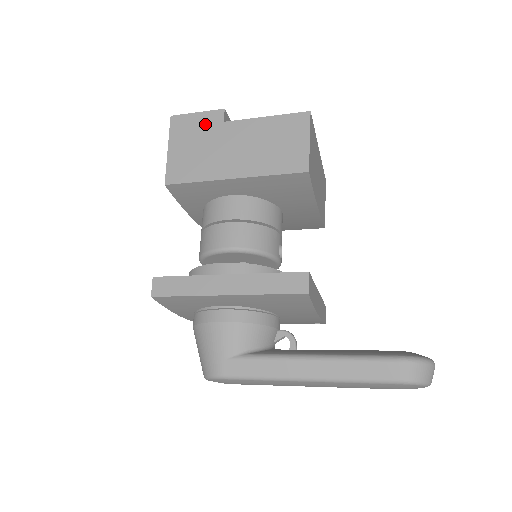
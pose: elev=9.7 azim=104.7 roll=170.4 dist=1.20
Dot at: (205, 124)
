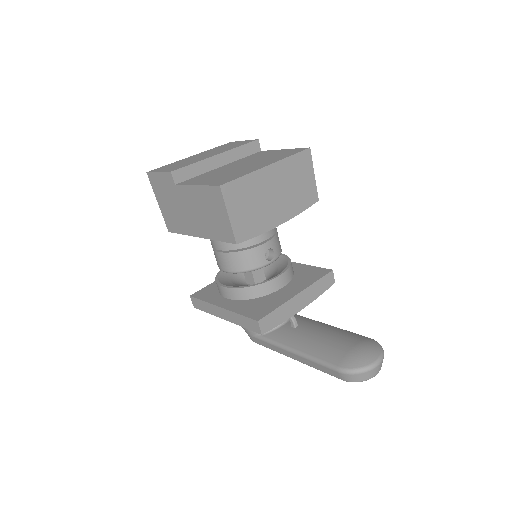
Dot at: (166, 185)
